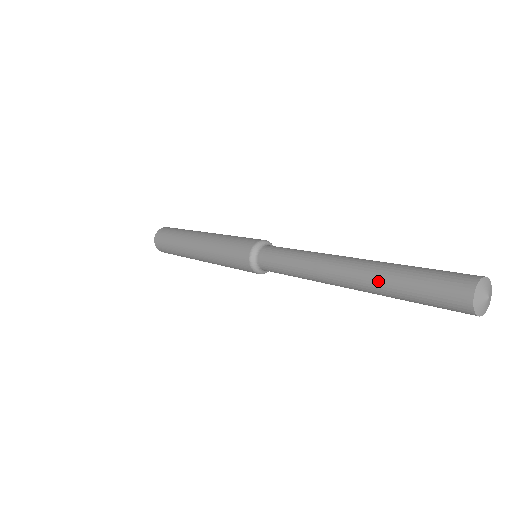
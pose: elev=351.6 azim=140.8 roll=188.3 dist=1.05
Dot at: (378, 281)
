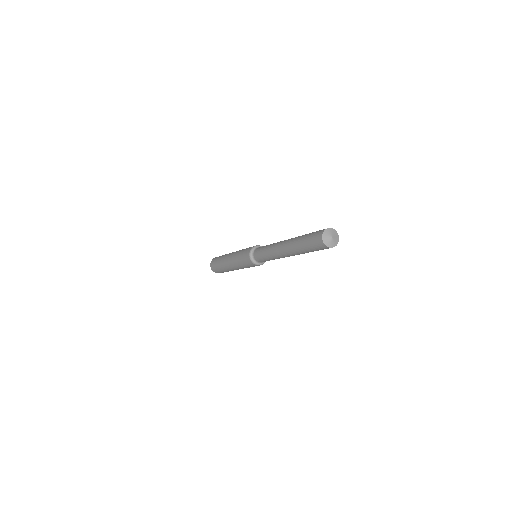
Dot at: (295, 247)
